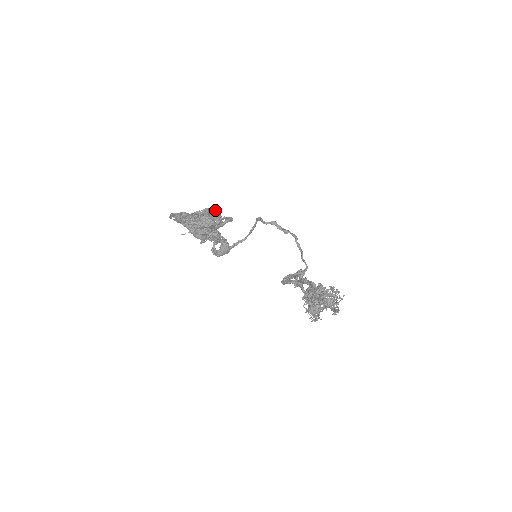
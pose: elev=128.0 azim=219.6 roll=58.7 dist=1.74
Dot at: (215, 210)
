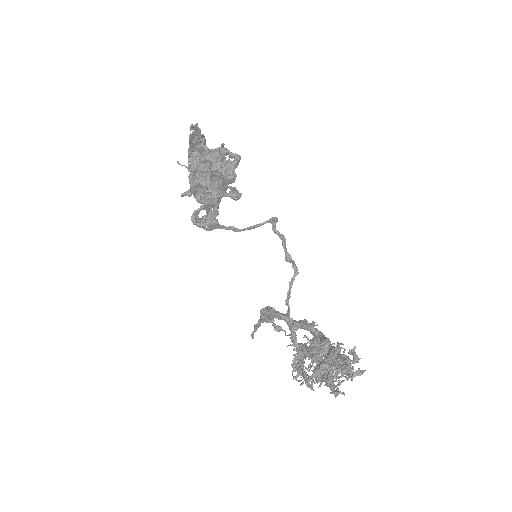
Dot at: occluded
